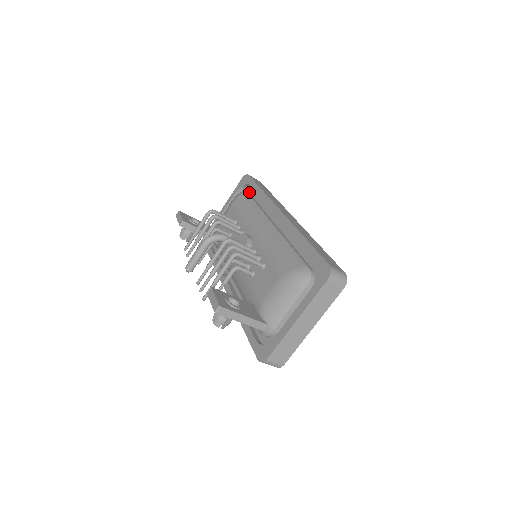
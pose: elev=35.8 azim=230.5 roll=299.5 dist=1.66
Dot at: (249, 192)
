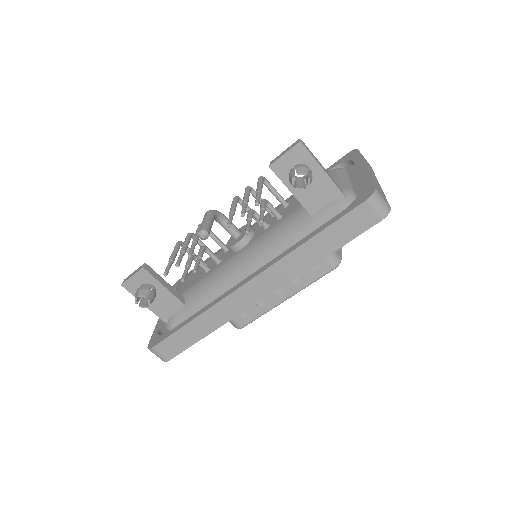
Dot at: occluded
